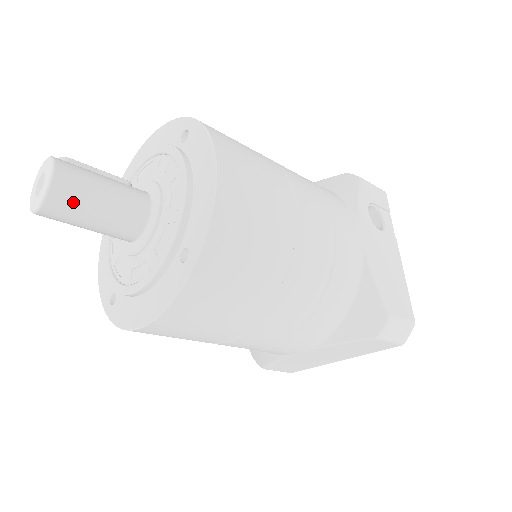
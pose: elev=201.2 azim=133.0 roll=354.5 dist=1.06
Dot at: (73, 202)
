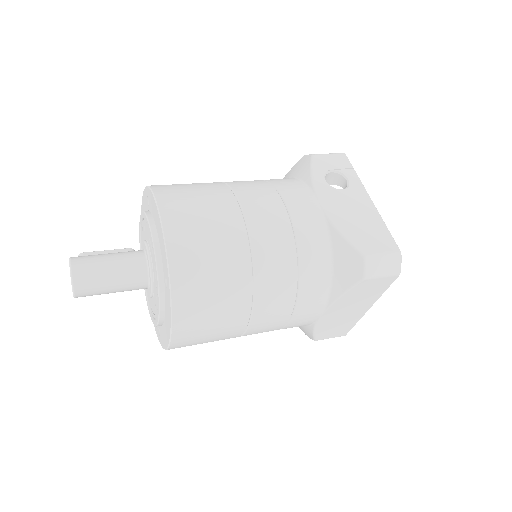
Dot at: (91, 280)
